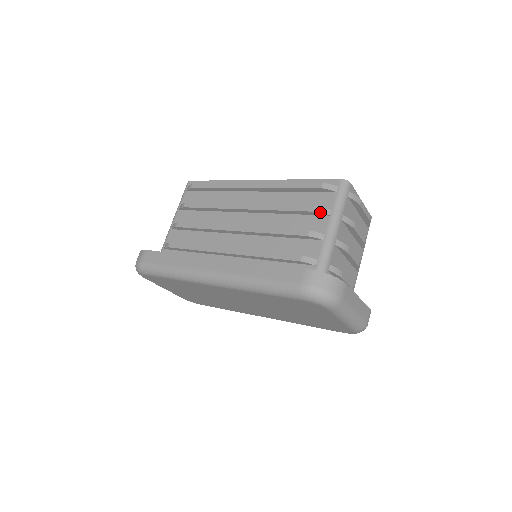
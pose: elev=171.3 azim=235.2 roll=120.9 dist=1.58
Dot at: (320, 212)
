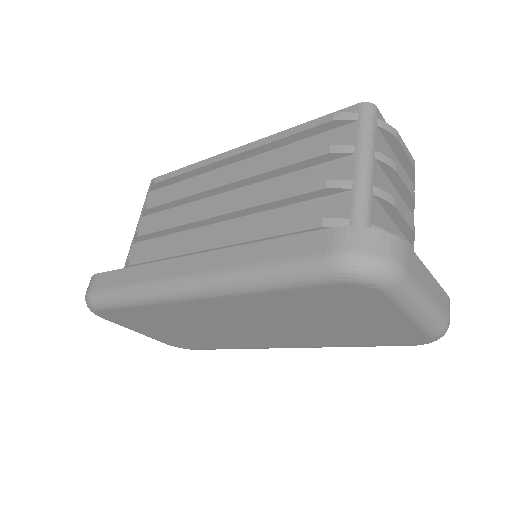
Dot at: (338, 151)
